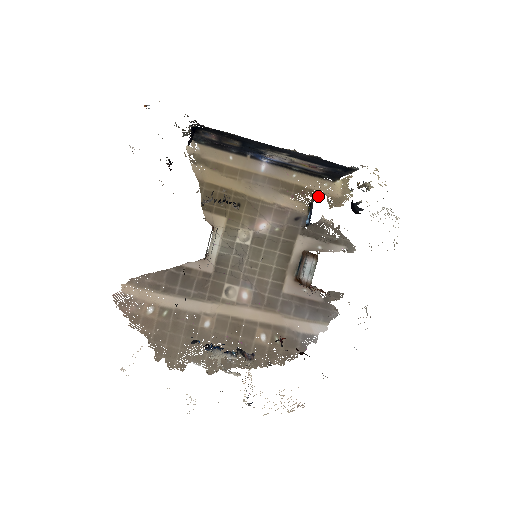
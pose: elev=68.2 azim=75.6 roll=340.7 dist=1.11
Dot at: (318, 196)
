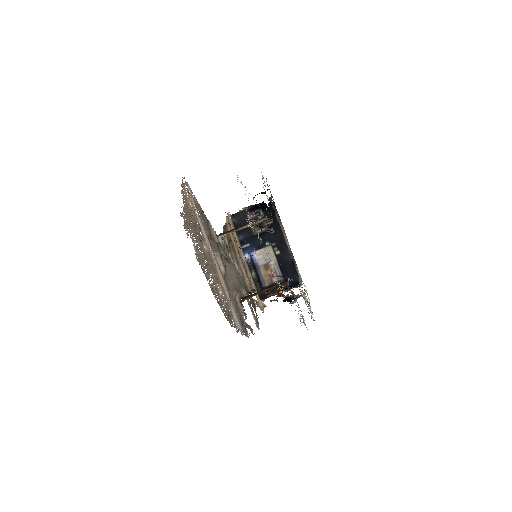
Dot at: occluded
